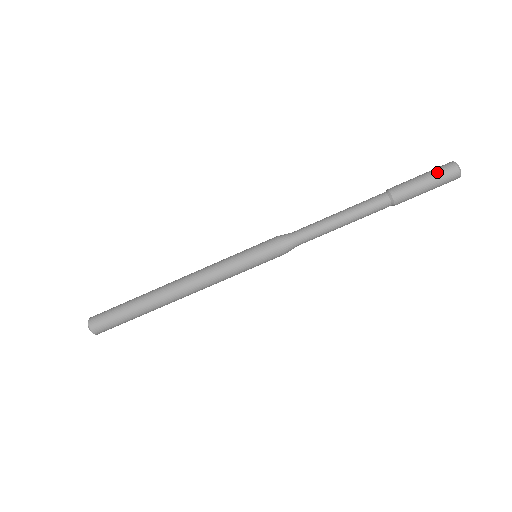
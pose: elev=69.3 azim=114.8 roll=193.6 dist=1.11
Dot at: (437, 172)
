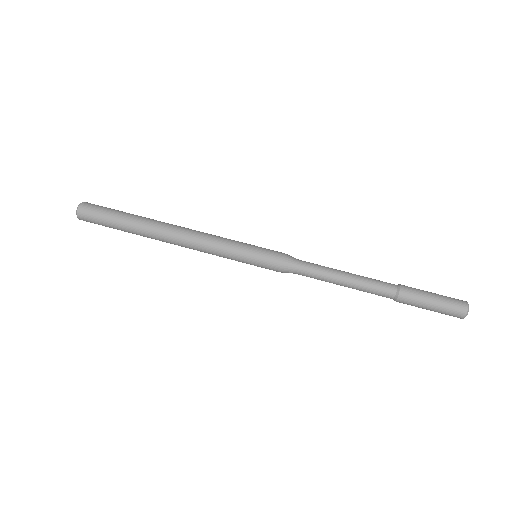
Dot at: (449, 302)
